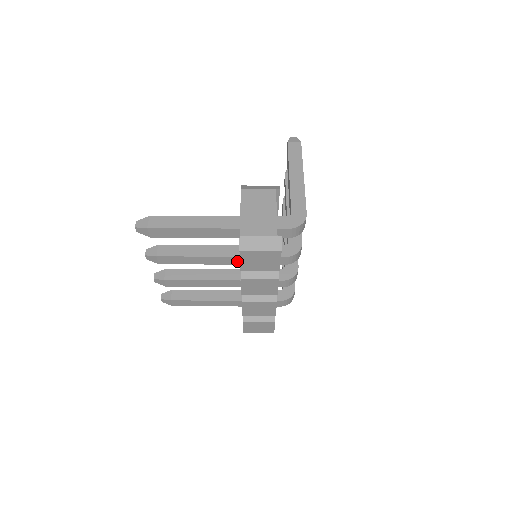
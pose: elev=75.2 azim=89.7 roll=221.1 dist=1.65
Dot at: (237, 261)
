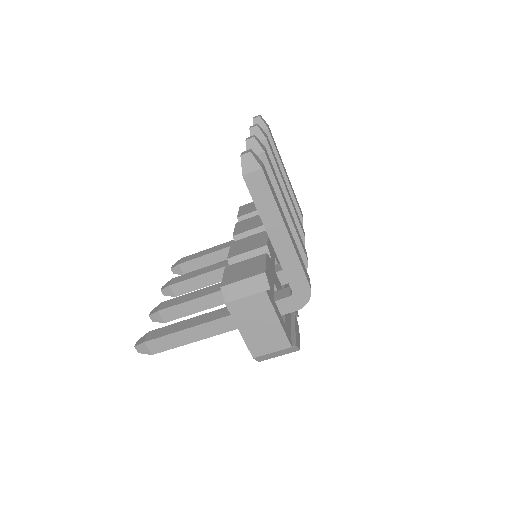
Dot at: occluded
